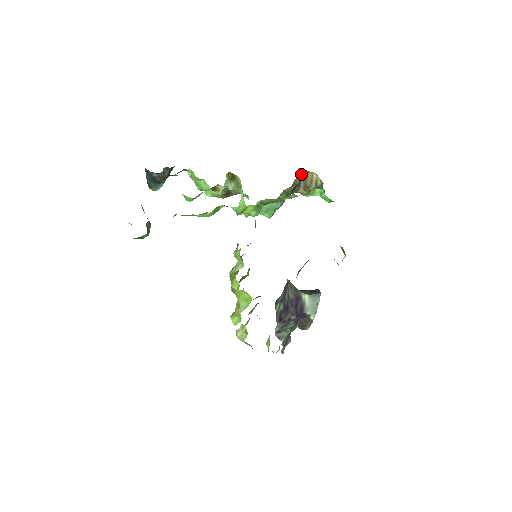
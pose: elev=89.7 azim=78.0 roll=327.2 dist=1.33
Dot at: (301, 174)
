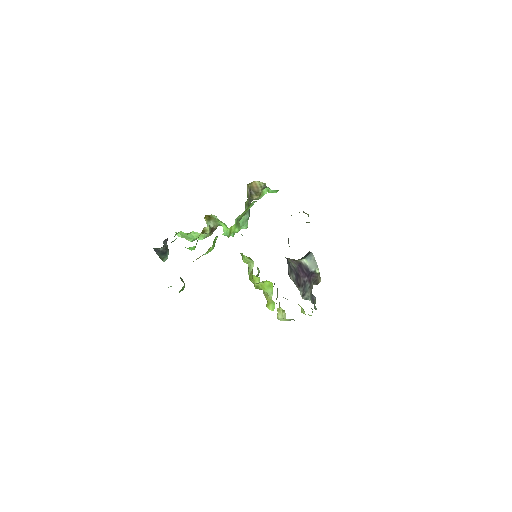
Dot at: (248, 187)
